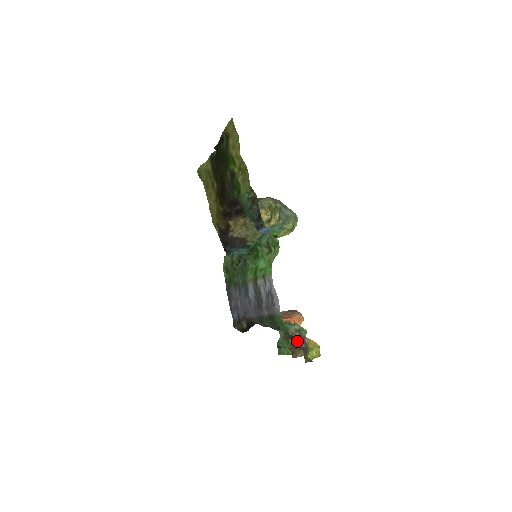
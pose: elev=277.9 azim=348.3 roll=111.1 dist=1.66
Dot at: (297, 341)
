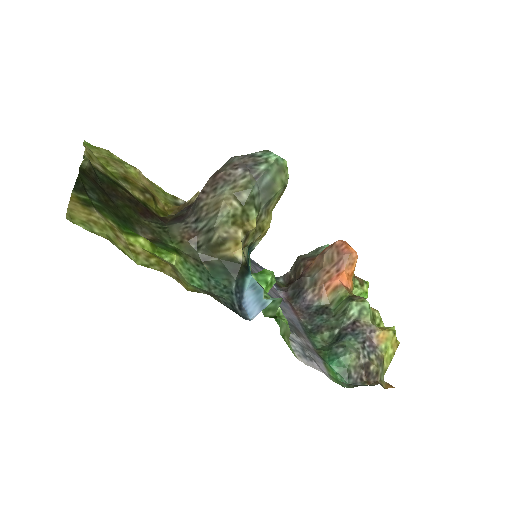
Dot at: (365, 385)
